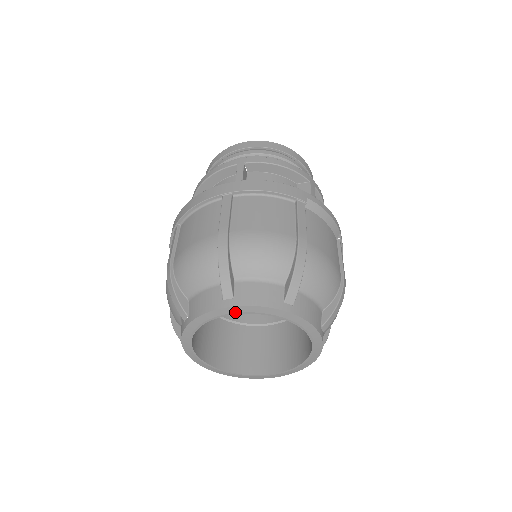
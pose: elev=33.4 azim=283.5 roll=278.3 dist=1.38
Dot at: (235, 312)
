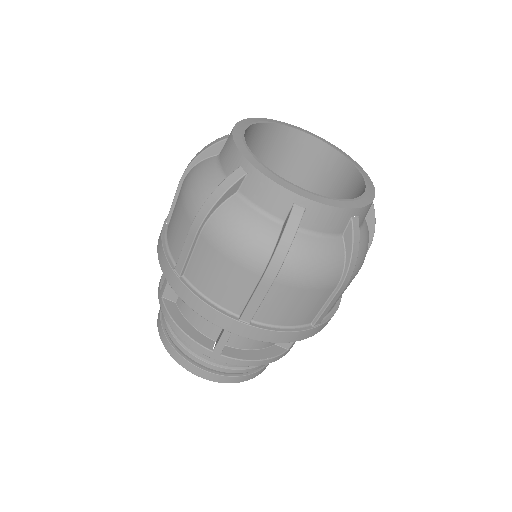
Dot at: (311, 134)
